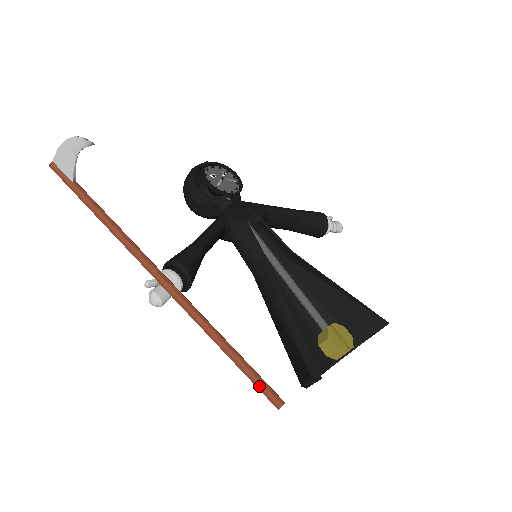
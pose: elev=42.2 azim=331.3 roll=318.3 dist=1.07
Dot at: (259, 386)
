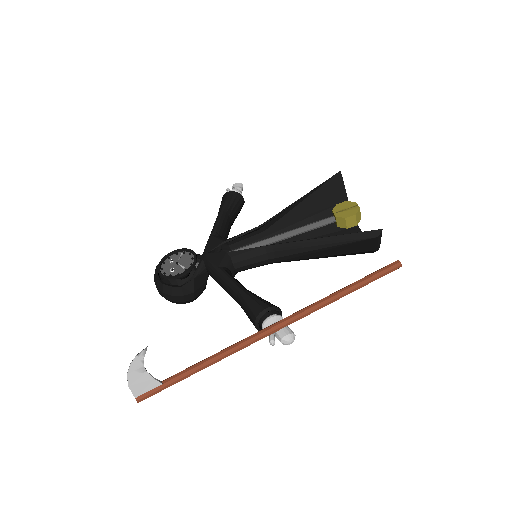
Dot at: (381, 275)
